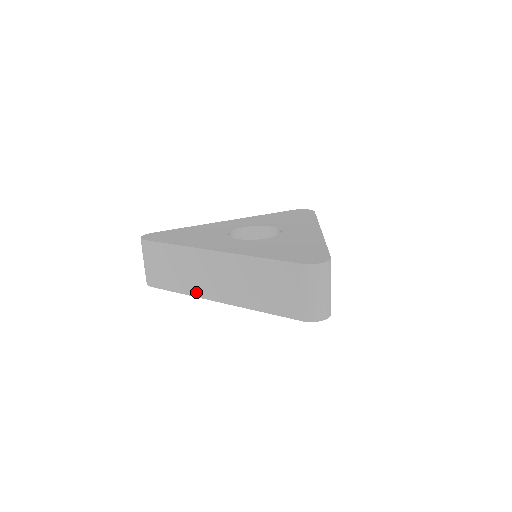
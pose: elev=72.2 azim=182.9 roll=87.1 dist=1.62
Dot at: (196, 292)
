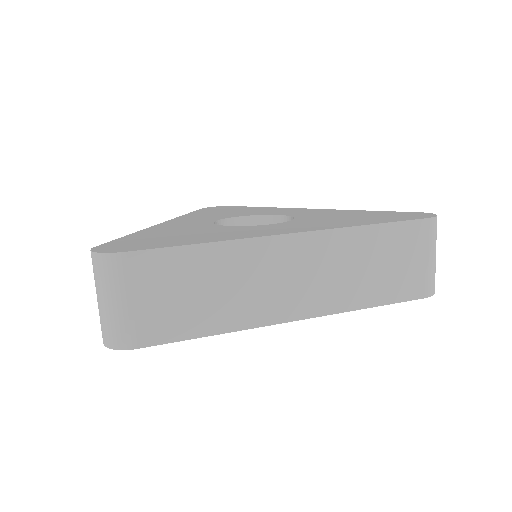
Dot at: (252, 319)
